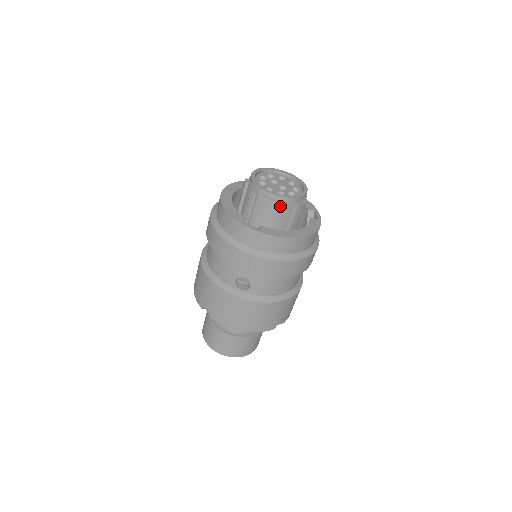
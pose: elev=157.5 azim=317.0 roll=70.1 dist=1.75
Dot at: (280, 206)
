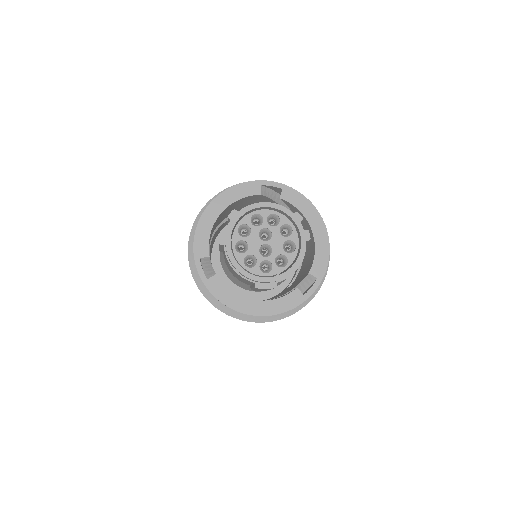
Dot at: (238, 274)
